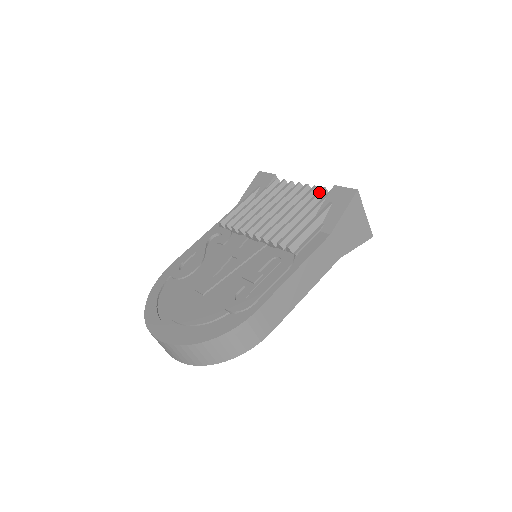
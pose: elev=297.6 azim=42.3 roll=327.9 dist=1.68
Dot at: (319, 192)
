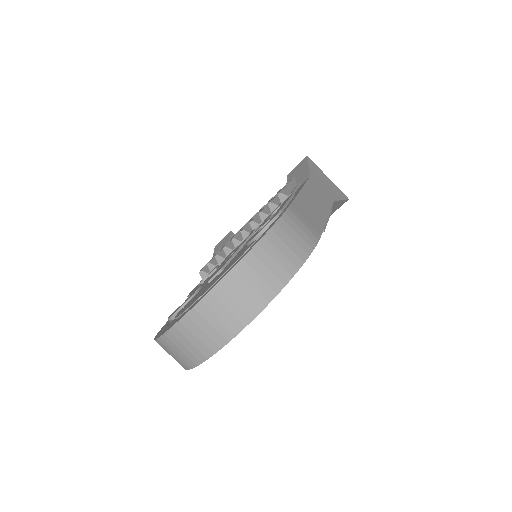
Dot at: (278, 191)
